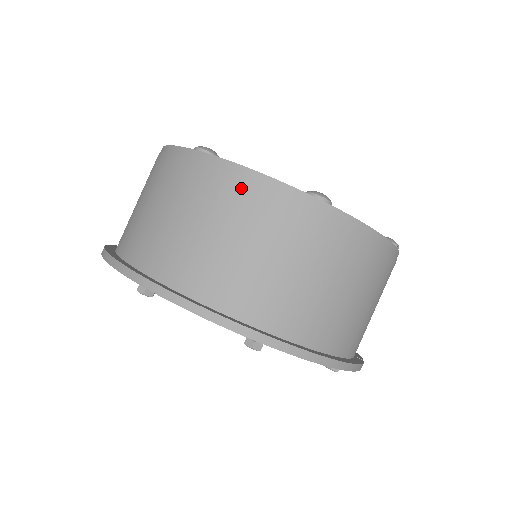
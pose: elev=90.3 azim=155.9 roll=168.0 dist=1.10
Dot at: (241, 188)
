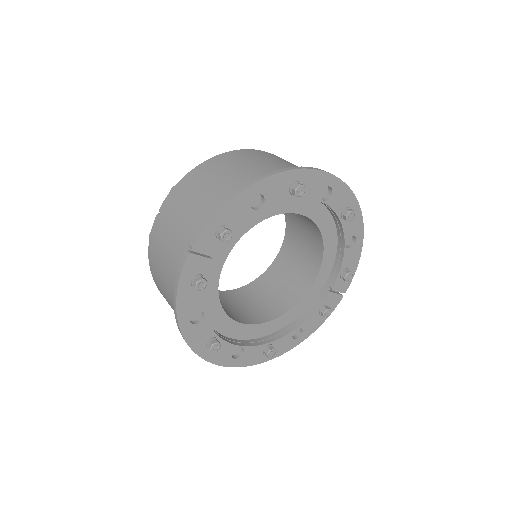
Dot at: occluded
